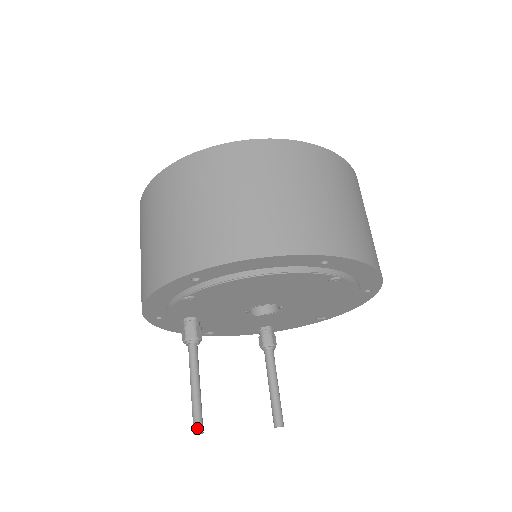
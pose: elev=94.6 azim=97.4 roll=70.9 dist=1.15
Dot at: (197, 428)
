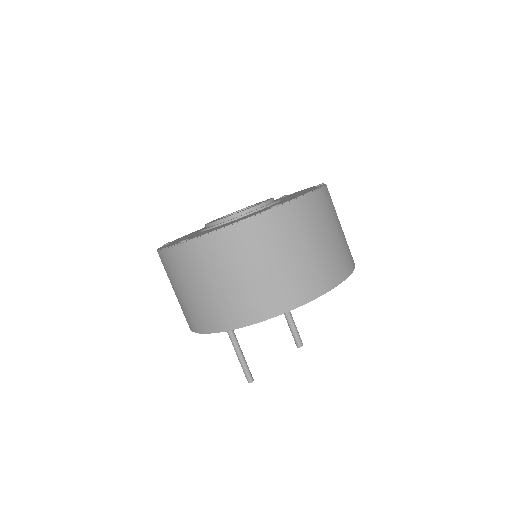
Dot at: (249, 380)
